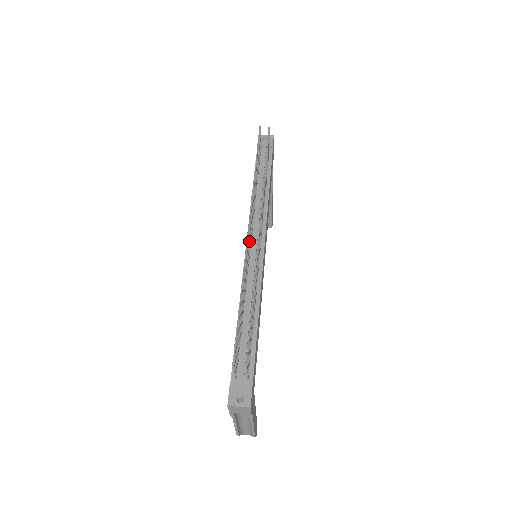
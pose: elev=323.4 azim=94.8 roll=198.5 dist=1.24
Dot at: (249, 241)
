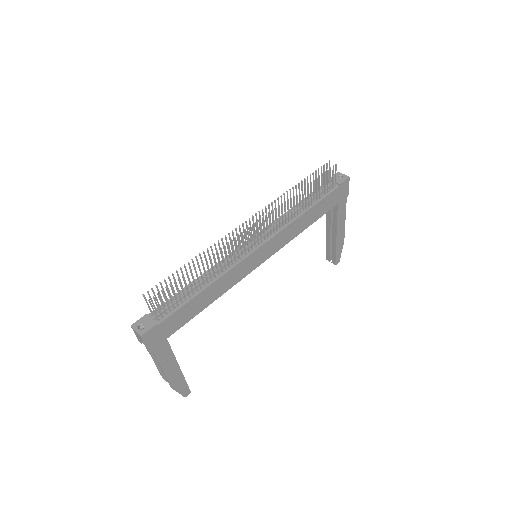
Dot at: (244, 236)
